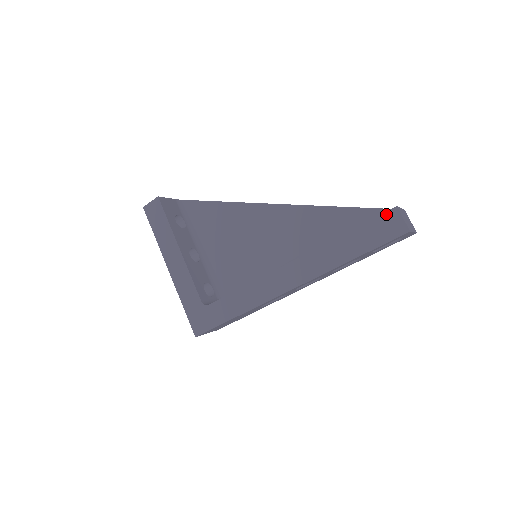
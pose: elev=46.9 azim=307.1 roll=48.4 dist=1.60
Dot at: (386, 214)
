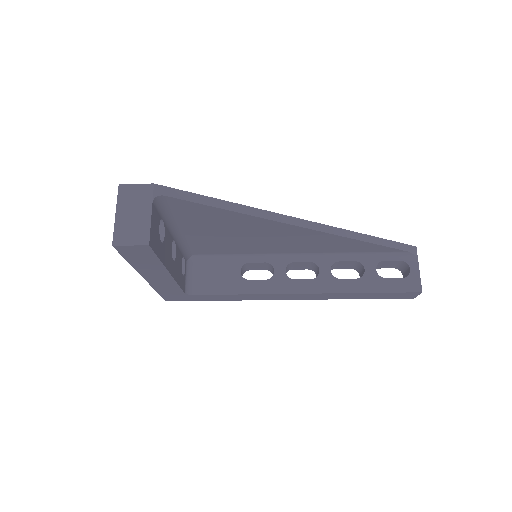
Dot at: (410, 293)
